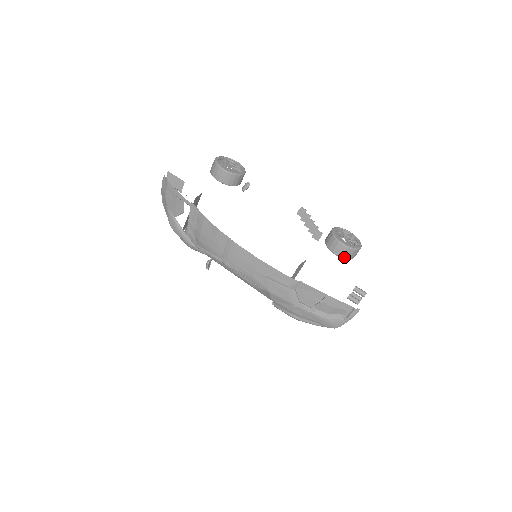
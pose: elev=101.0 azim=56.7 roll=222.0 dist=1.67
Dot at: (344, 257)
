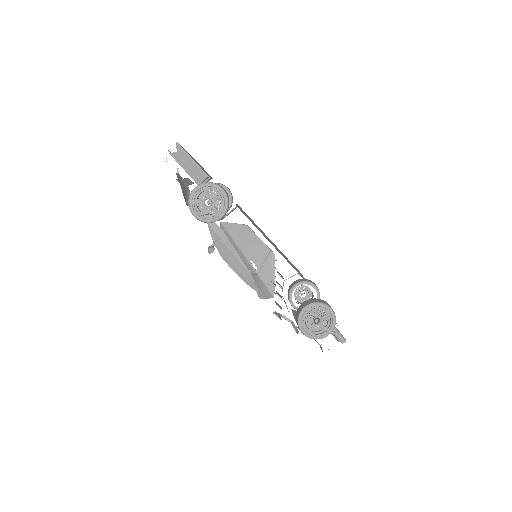
Dot at: occluded
